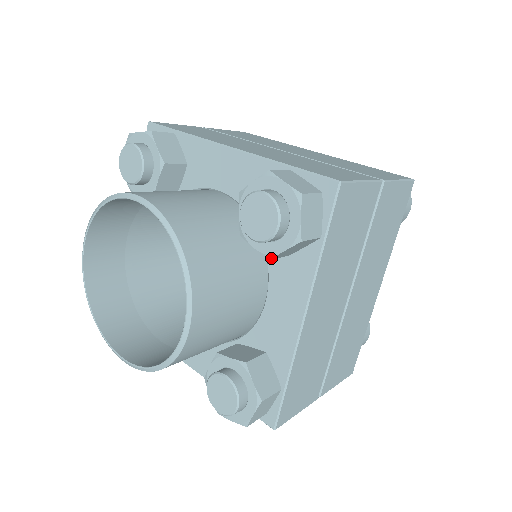
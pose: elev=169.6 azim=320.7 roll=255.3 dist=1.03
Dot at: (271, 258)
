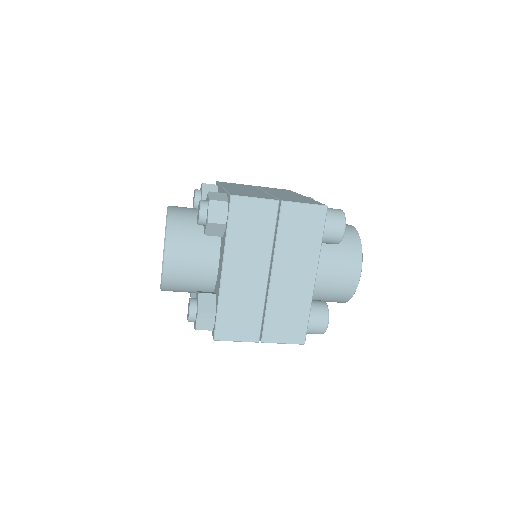
Dot at: (205, 234)
